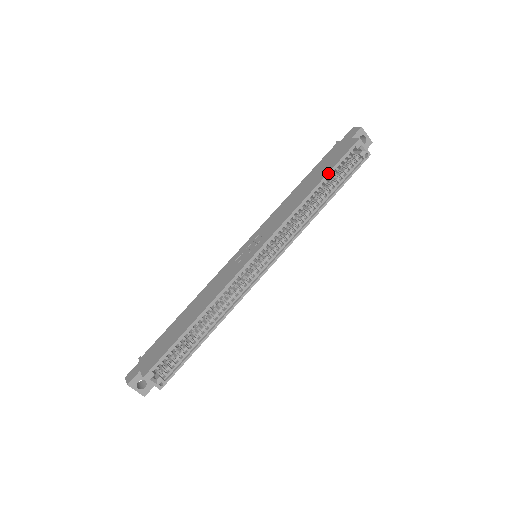
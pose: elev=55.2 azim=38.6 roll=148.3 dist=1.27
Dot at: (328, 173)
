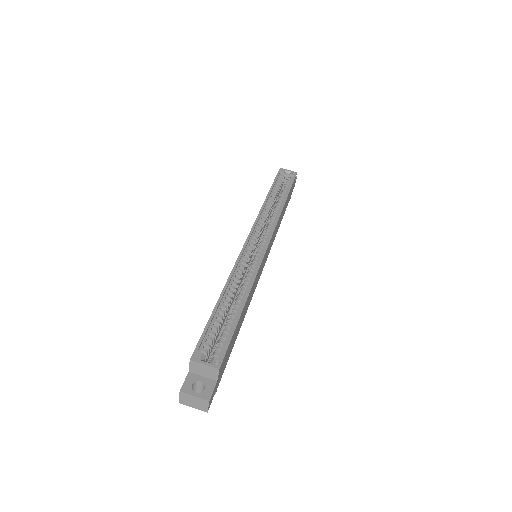
Dot at: (271, 186)
